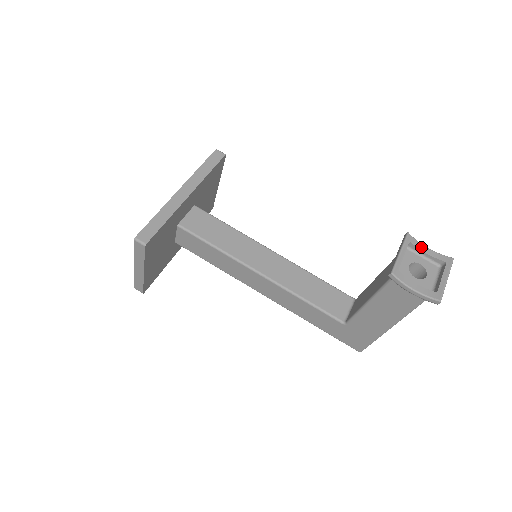
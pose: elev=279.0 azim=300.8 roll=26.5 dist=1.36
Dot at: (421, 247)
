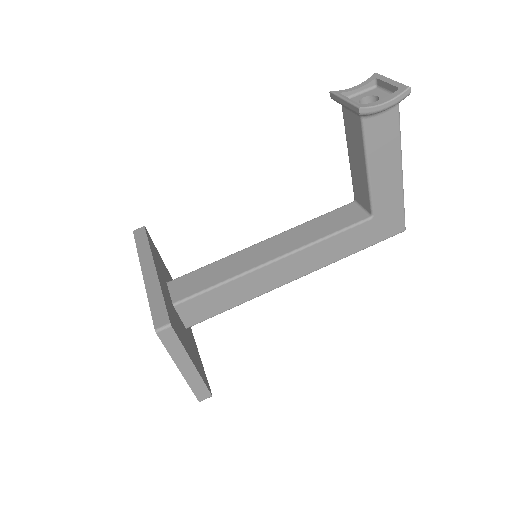
Dot at: (349, 90)
